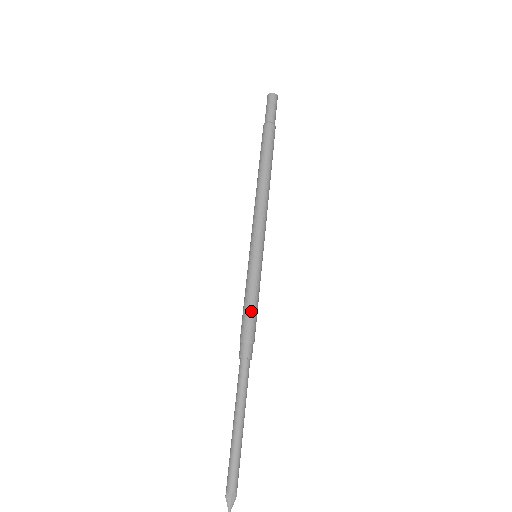
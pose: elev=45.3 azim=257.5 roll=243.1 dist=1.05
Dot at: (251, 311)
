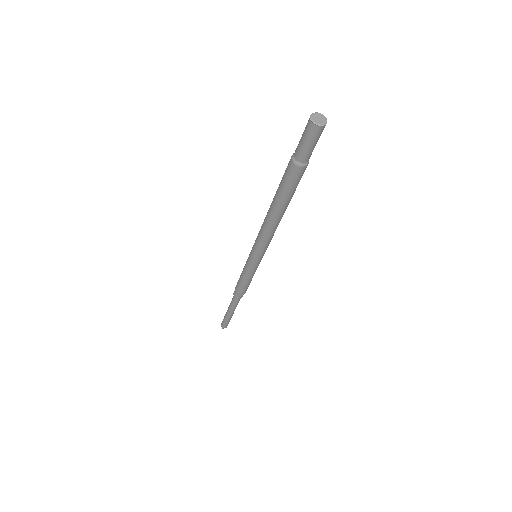
Dot at: (245, 285)
